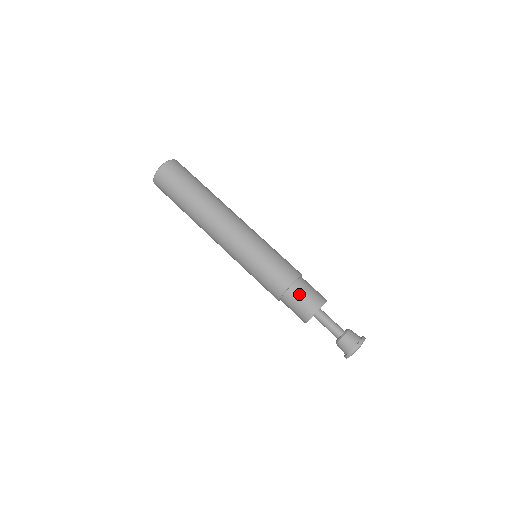
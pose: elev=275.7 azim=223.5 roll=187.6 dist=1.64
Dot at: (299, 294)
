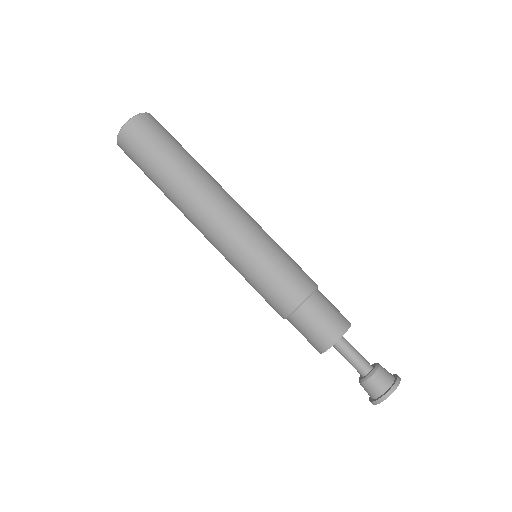
Dot at: (305, 324)
